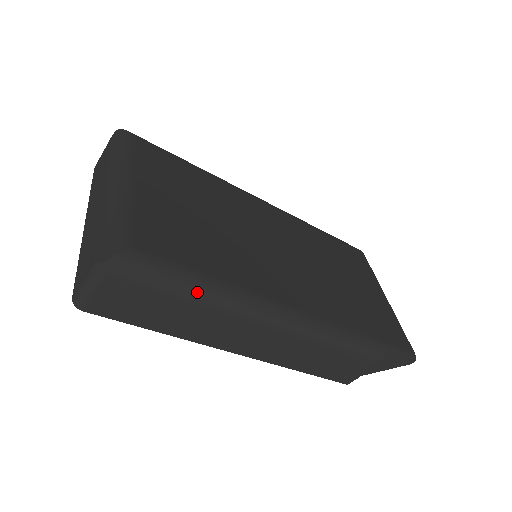
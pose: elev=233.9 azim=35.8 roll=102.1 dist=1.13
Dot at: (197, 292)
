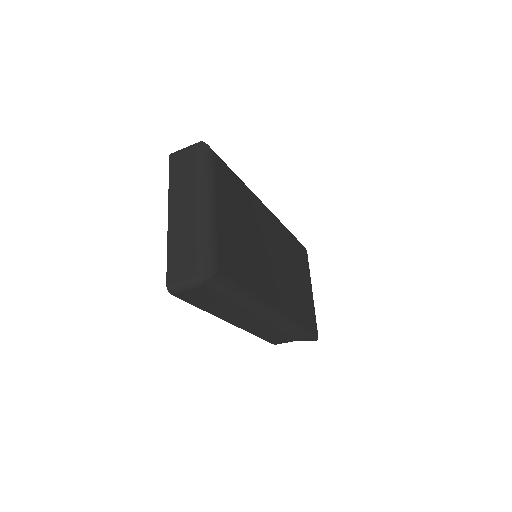
Dot at: (238, 299)
